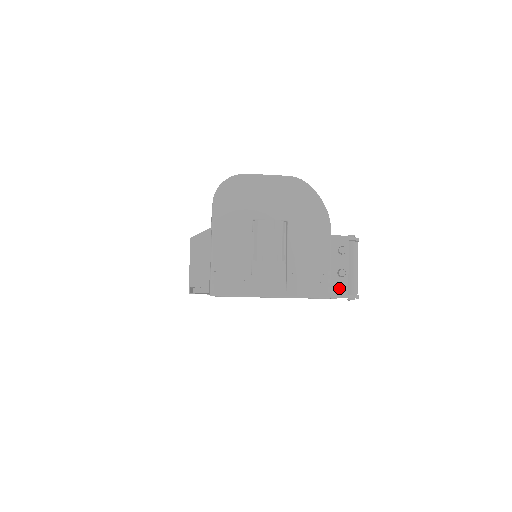
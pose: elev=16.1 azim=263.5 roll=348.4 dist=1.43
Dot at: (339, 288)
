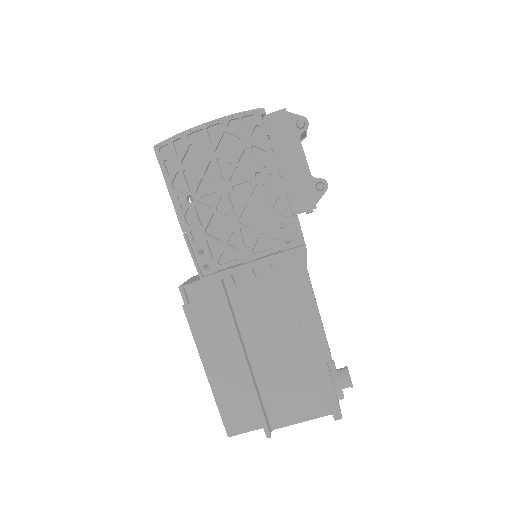
Dot at: occluded
